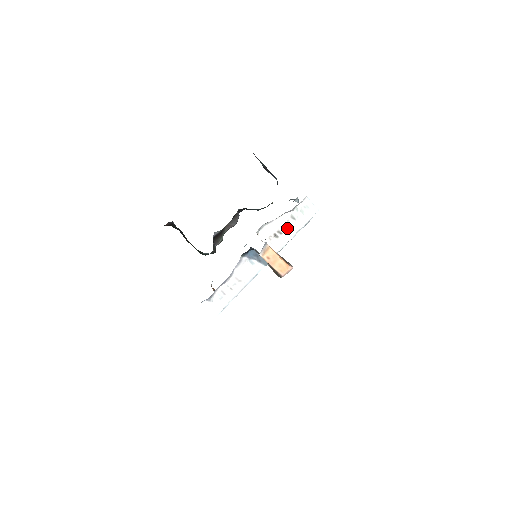
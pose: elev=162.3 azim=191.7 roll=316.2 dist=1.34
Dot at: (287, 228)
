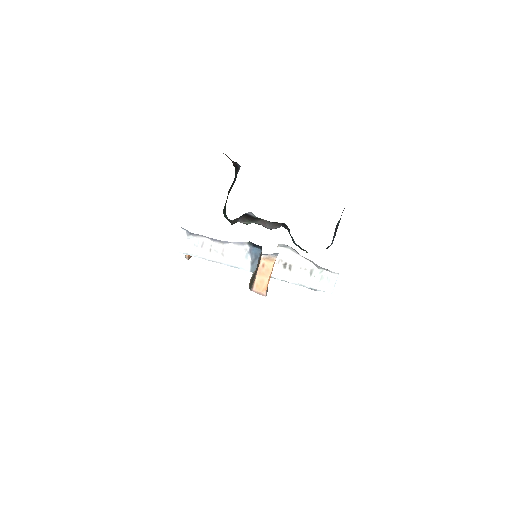
Dot at: (298, 272)
